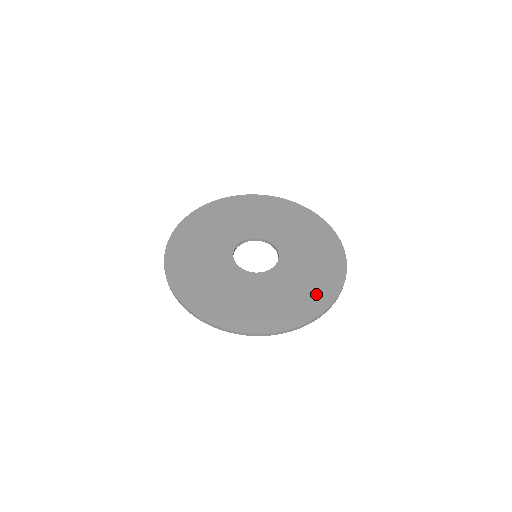
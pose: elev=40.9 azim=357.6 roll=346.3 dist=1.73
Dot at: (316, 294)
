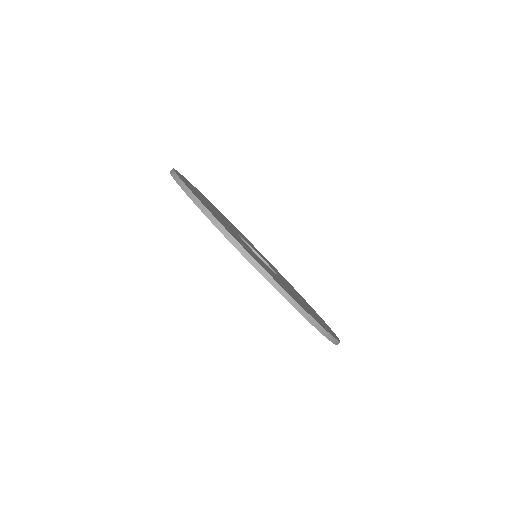
Dot at: occluded
